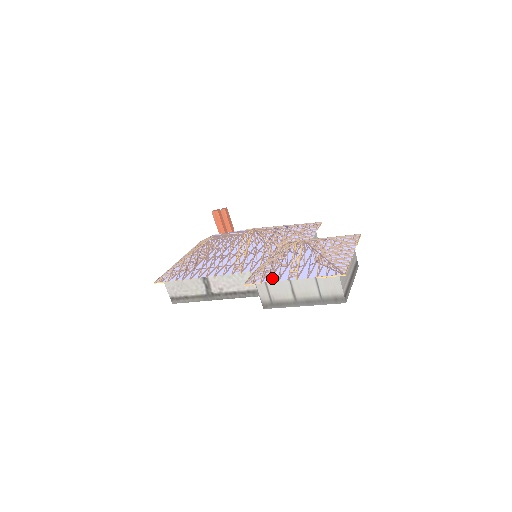
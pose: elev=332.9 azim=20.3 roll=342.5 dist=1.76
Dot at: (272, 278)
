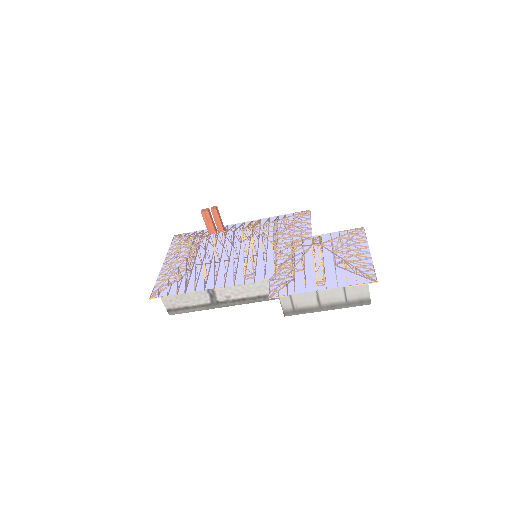
Dot at: (299, 289)
